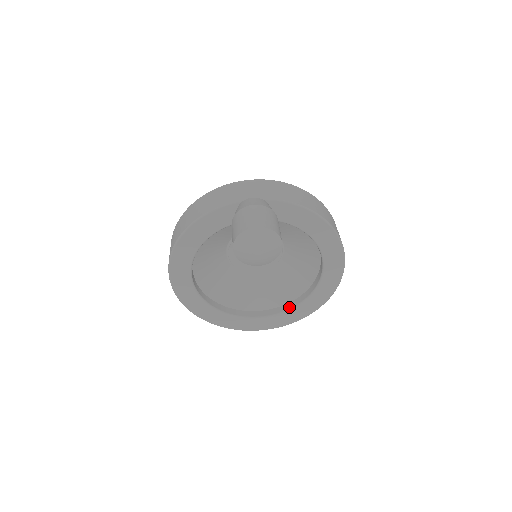
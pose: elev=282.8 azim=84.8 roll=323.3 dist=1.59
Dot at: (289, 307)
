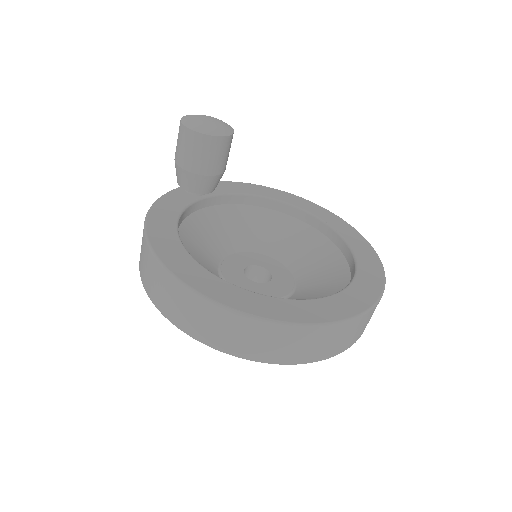
Dot at: (353, 269)
